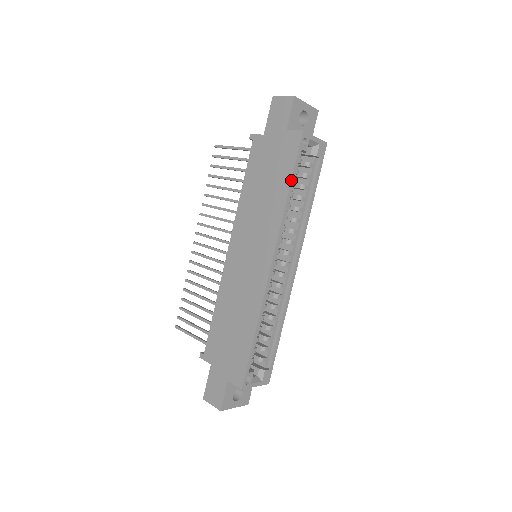
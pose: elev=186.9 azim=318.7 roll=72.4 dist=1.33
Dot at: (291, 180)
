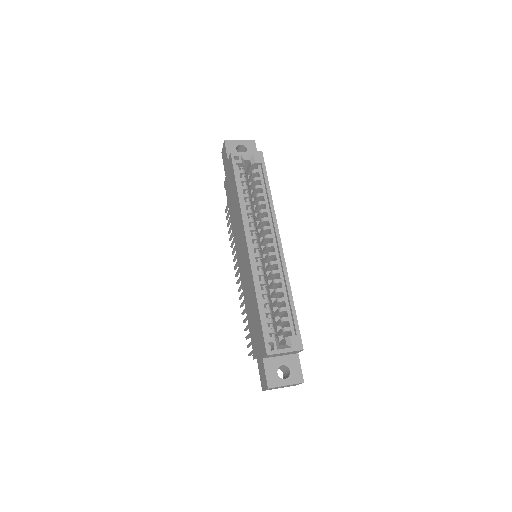
Dot at: (236, 185)
